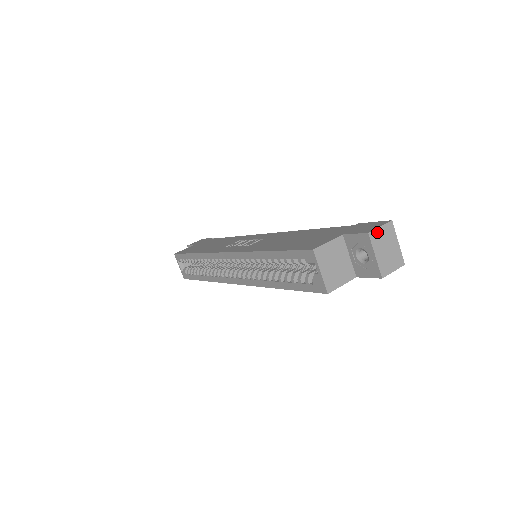
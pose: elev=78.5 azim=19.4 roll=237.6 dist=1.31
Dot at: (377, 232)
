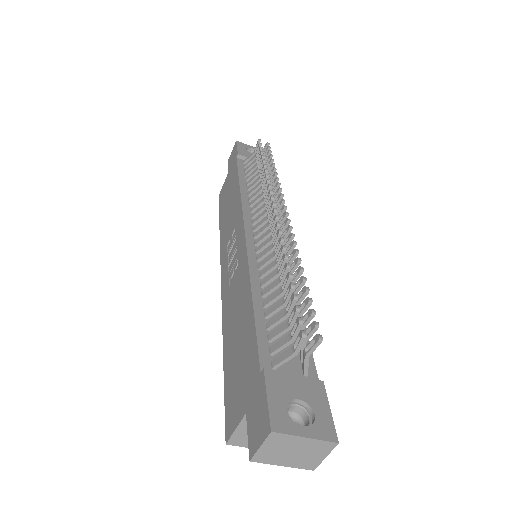
Dot at: (261, 453)
